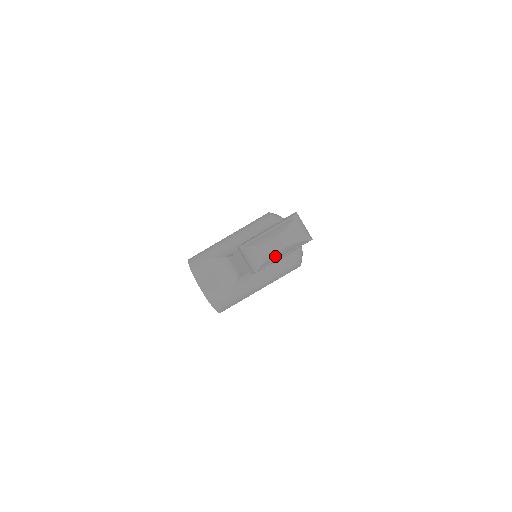
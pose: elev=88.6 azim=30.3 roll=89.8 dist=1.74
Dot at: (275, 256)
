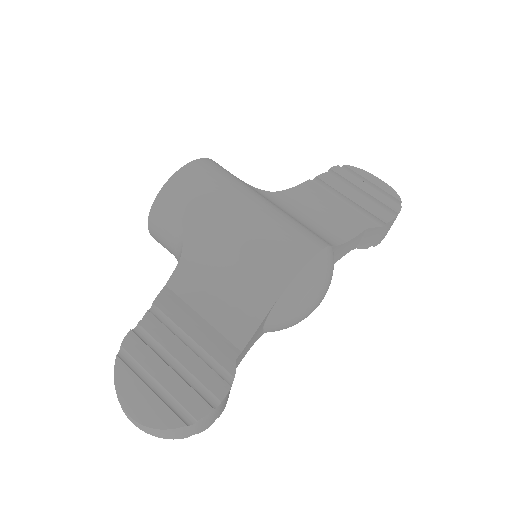
Dot at: occluded
